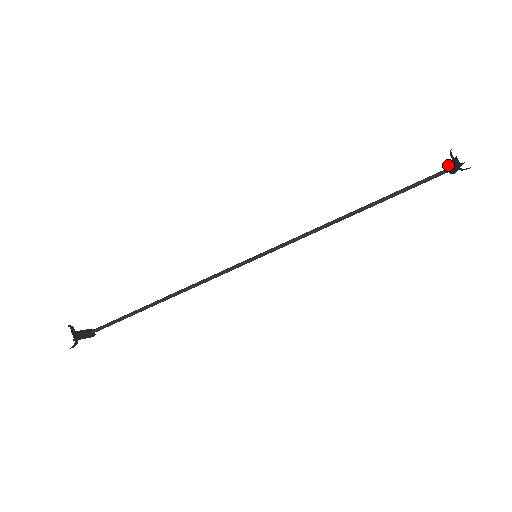
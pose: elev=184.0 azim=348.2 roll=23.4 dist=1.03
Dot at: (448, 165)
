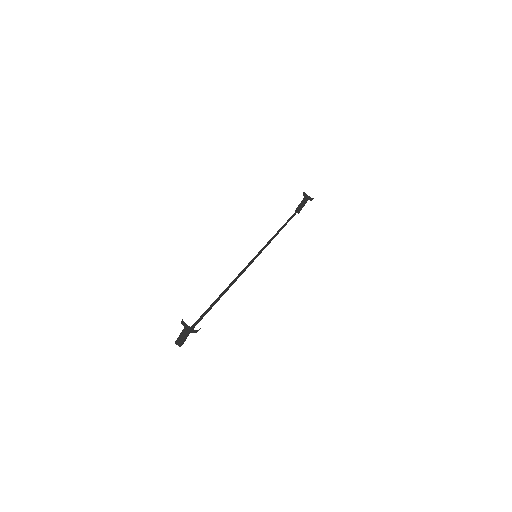
Dot at: (296, 209)
